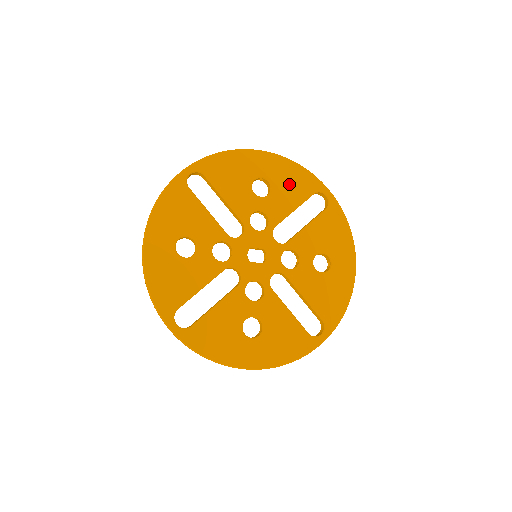
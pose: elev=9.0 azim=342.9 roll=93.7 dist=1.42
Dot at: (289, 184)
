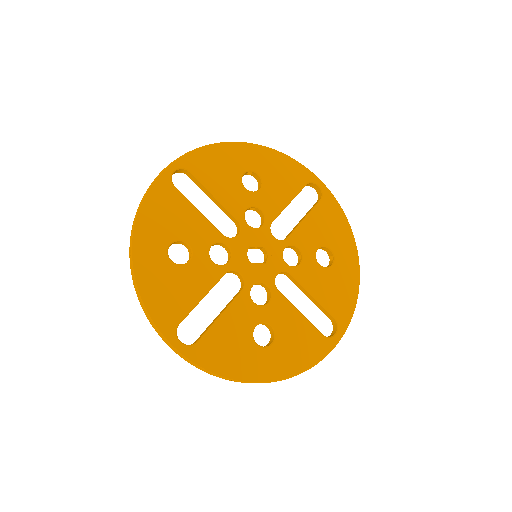
Dot at: (280, 176)
